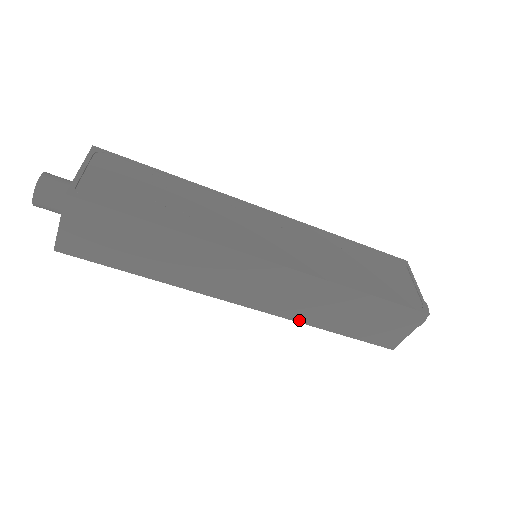
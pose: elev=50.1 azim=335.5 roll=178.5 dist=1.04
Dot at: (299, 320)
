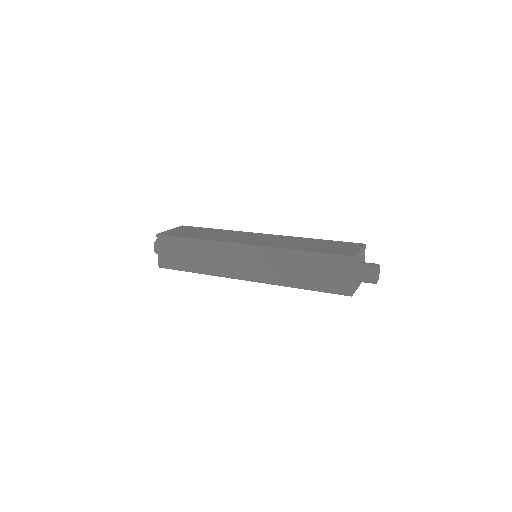
Dot at: (279, 284)
